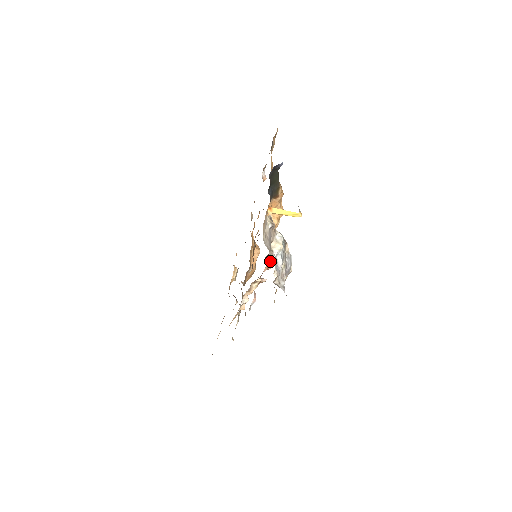
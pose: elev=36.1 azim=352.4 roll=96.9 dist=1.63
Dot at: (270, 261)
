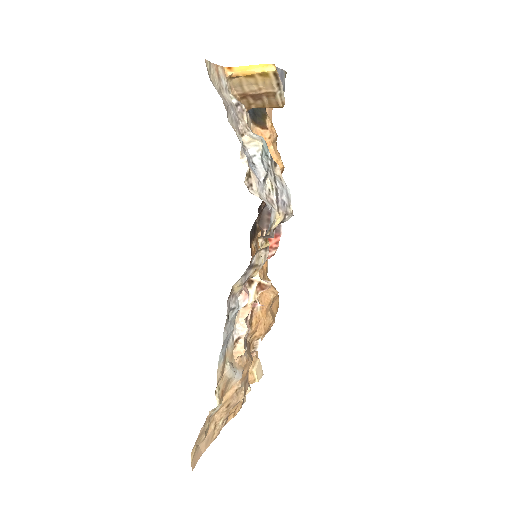
Dot at: occluded
